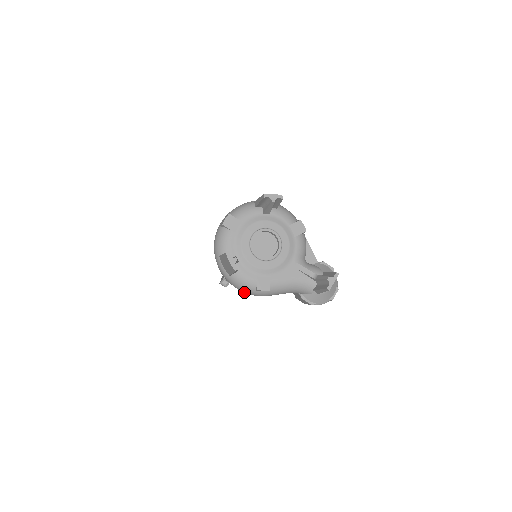
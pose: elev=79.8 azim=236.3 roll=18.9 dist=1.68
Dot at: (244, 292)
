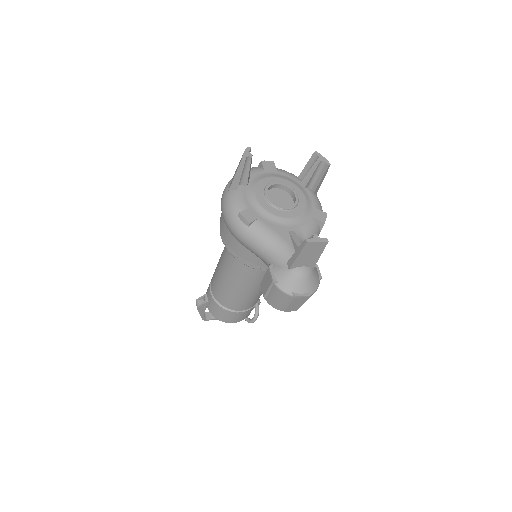
Dot at: (225, 217)
